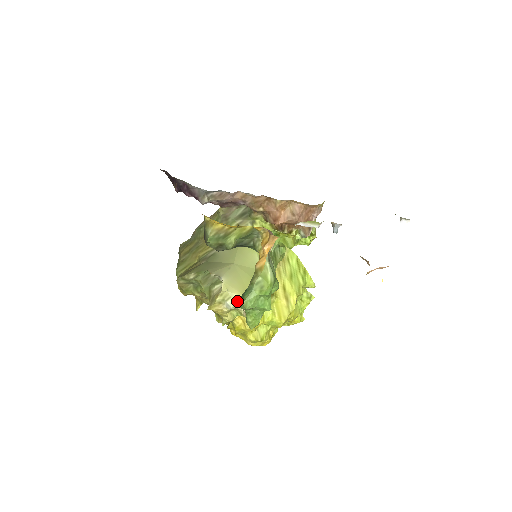
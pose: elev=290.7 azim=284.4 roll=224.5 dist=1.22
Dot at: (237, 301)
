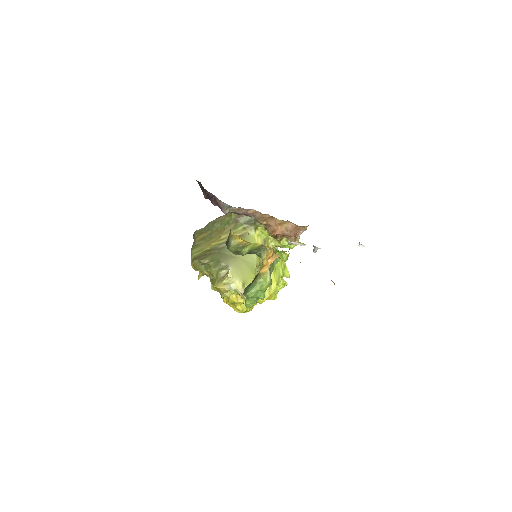
Dot at: (238, 285)
